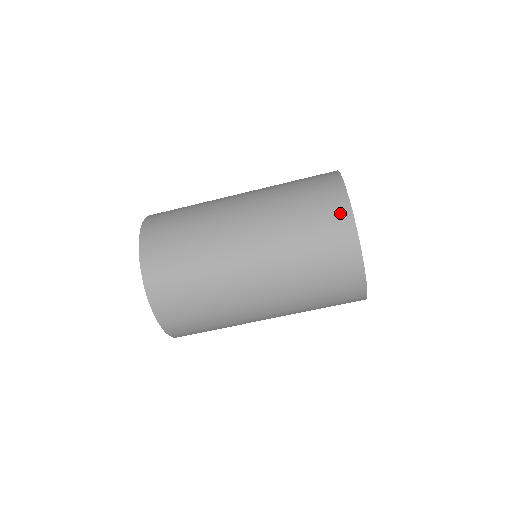
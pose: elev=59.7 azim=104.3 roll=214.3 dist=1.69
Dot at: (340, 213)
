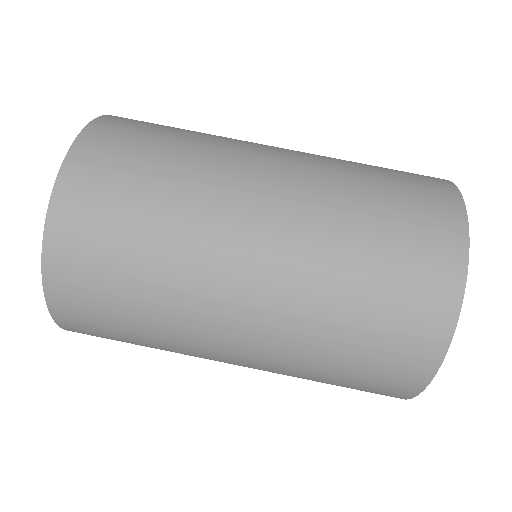
Dot at: occluded
